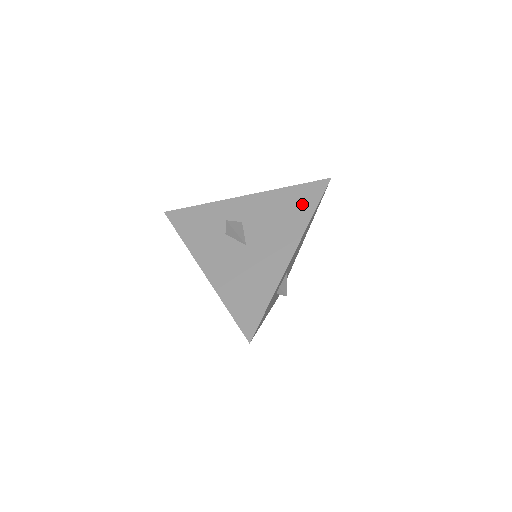
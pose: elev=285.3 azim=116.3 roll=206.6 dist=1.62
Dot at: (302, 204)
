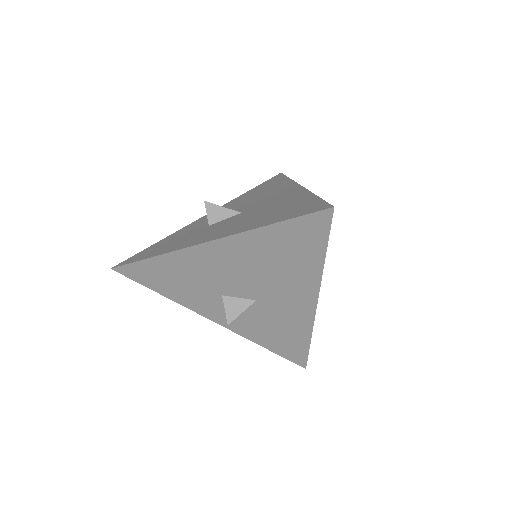
Dot at: (272, 184)
